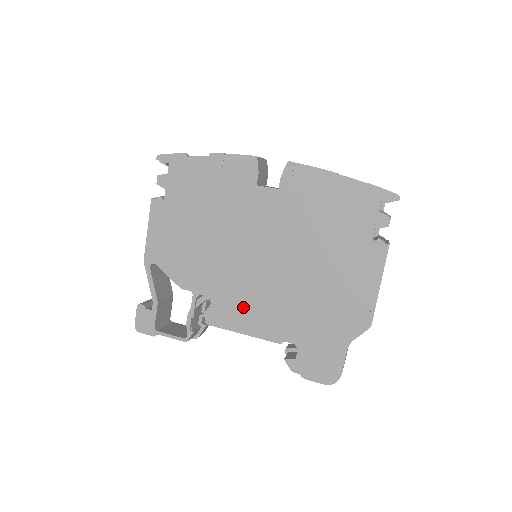
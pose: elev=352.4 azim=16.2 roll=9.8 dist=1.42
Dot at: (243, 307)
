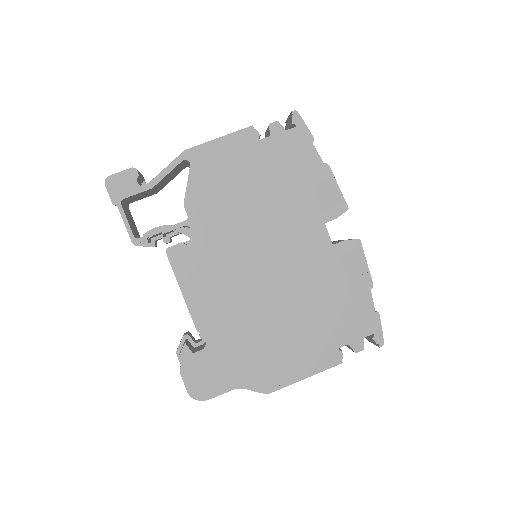
Dot at: (208, 276)
